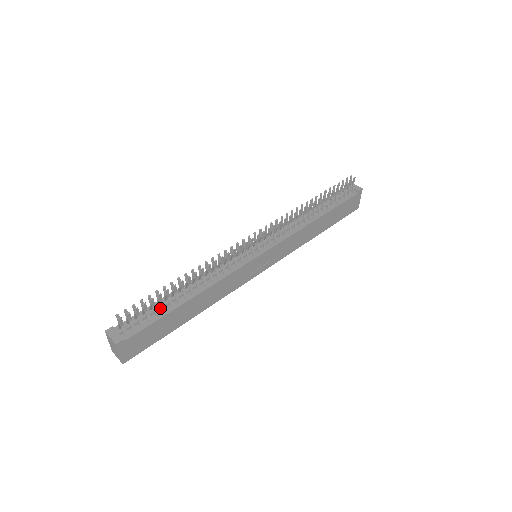
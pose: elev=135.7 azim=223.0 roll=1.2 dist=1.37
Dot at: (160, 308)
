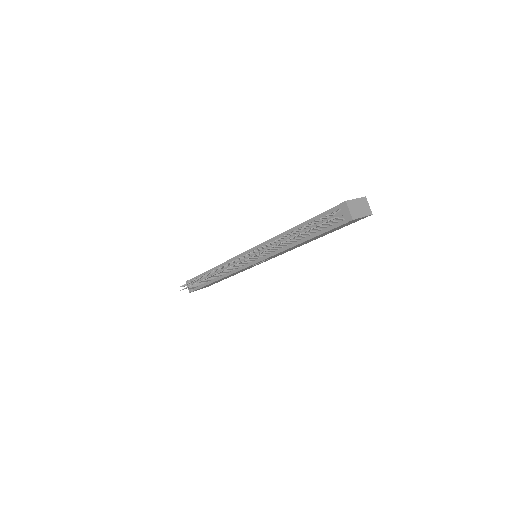
Dot at: occluded
